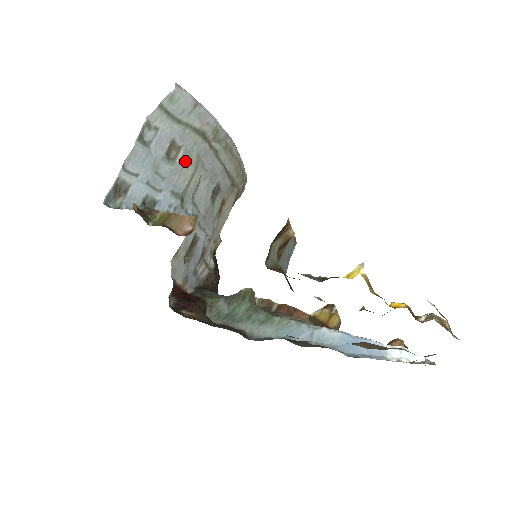
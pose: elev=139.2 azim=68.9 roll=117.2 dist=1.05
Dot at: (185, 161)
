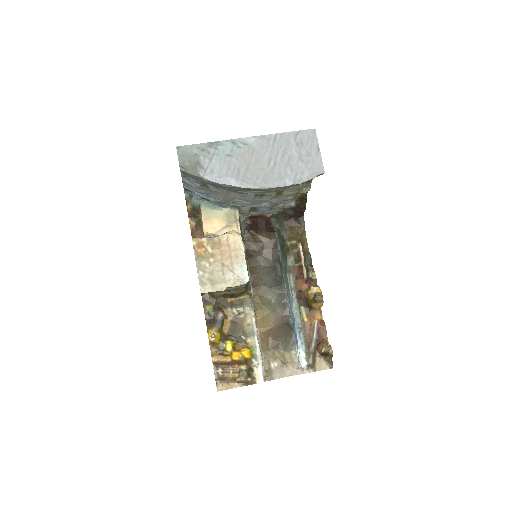
Dot at: (215, 191)
